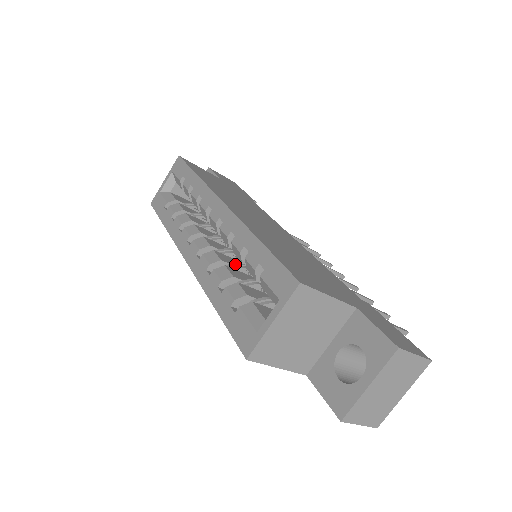
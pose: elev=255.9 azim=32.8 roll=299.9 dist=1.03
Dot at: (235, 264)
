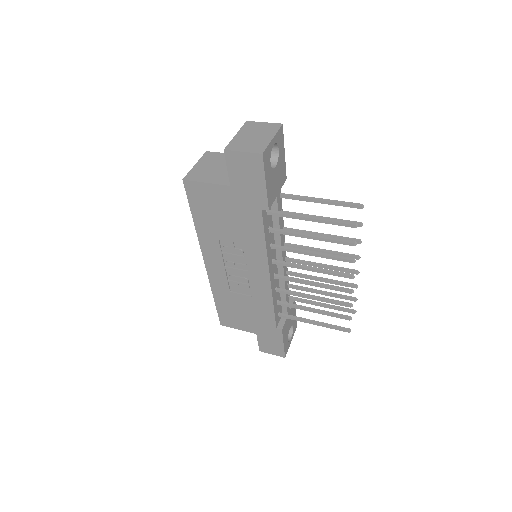
Dot at: occluded
